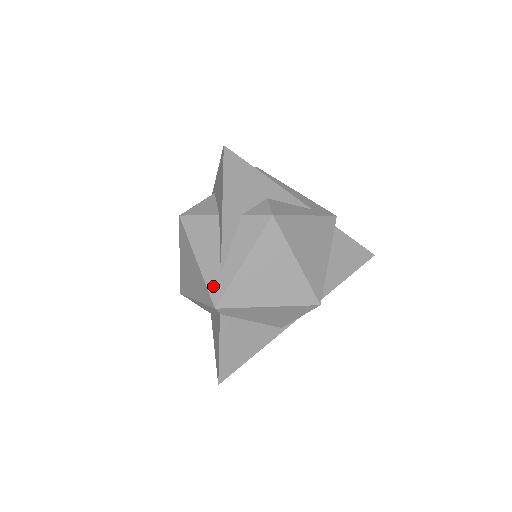
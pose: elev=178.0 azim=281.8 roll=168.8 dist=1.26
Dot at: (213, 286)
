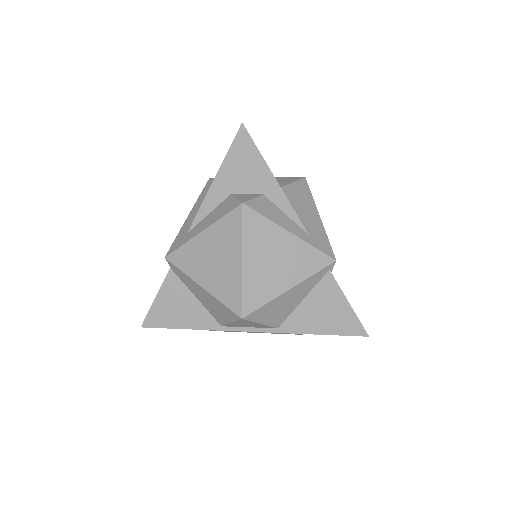
Dot at: (177, 240)
